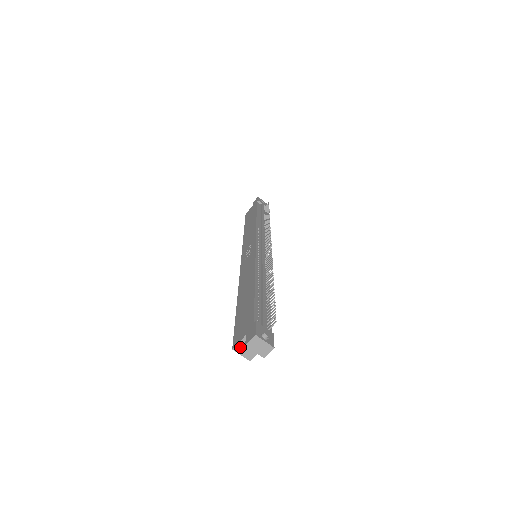
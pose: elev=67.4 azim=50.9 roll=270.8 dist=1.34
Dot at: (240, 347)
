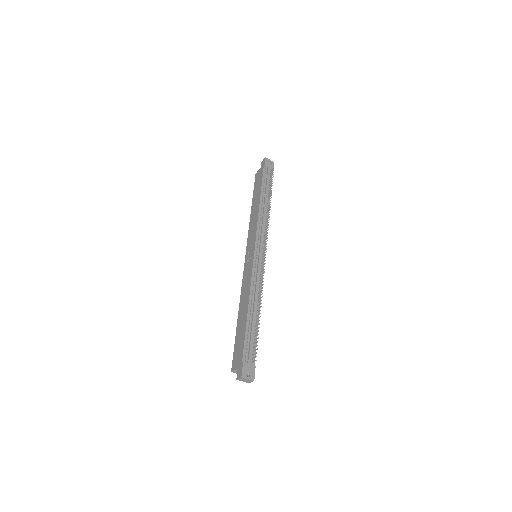
Dot at: (235, 371)
